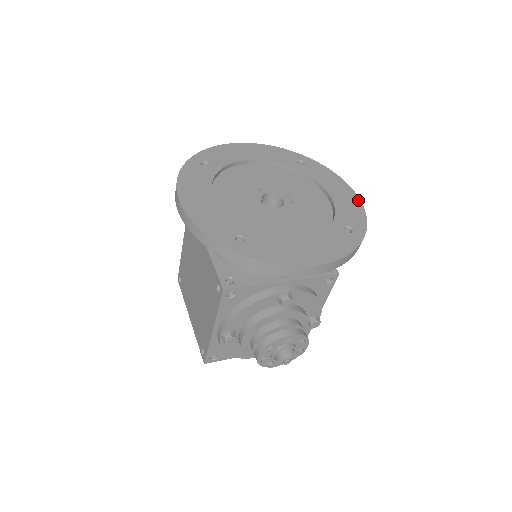
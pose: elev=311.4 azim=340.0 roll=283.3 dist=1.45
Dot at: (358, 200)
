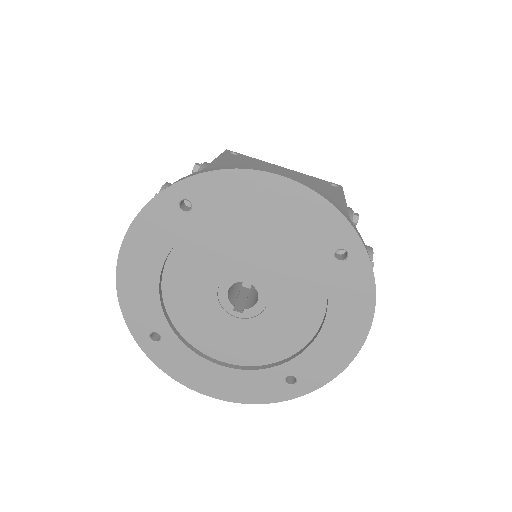
Dot at: (299, 188)
